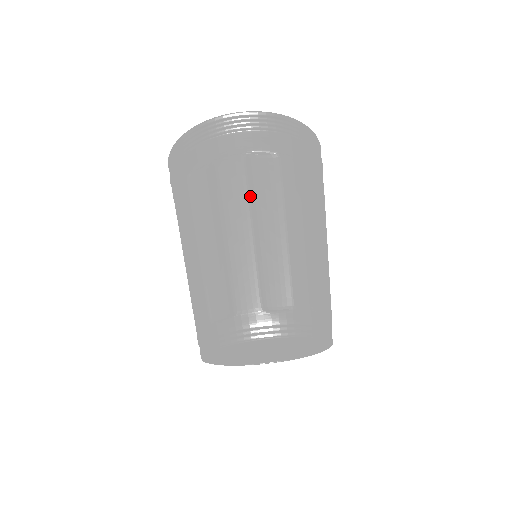
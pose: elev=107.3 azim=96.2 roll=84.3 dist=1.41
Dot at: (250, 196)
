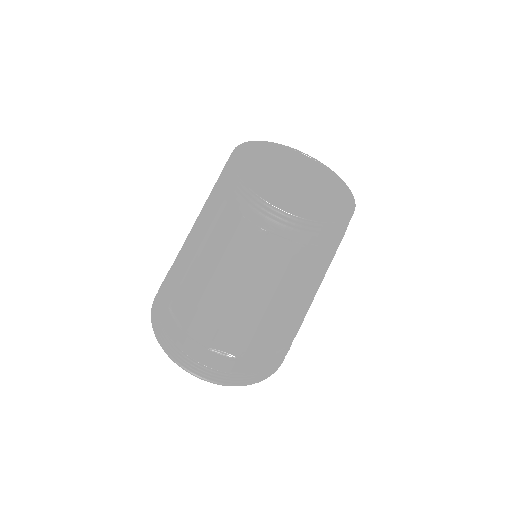
Dot at: occluded
